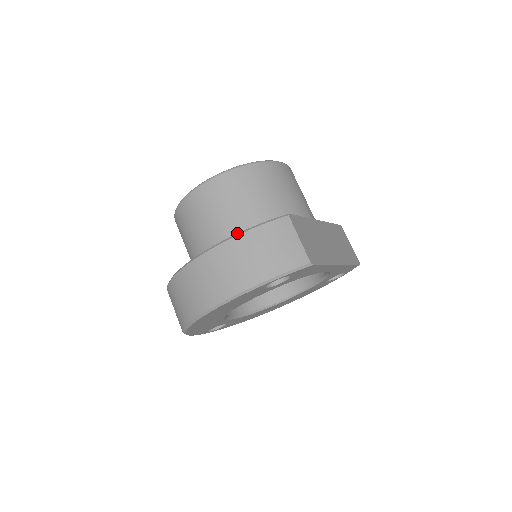
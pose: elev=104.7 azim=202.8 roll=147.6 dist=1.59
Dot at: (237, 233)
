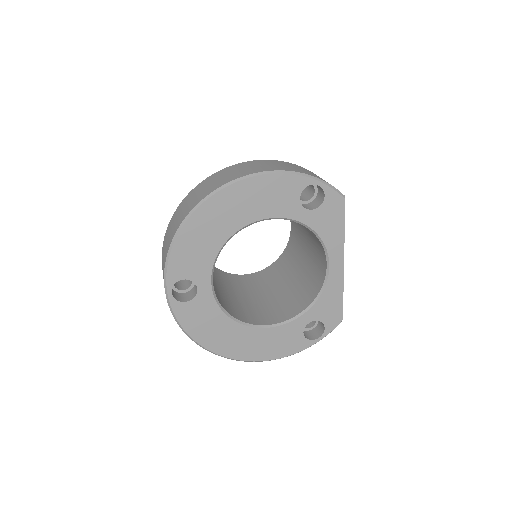
Dot at: occluded
